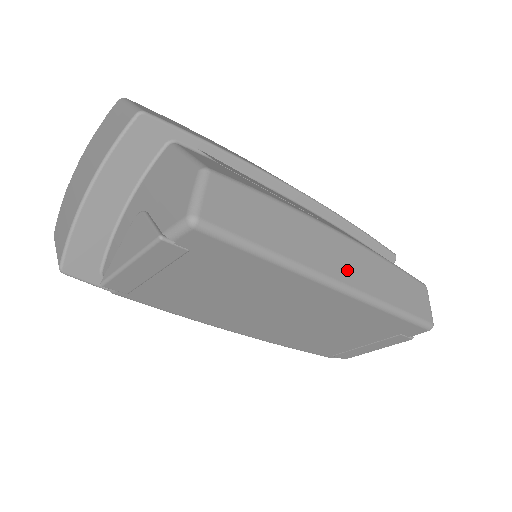
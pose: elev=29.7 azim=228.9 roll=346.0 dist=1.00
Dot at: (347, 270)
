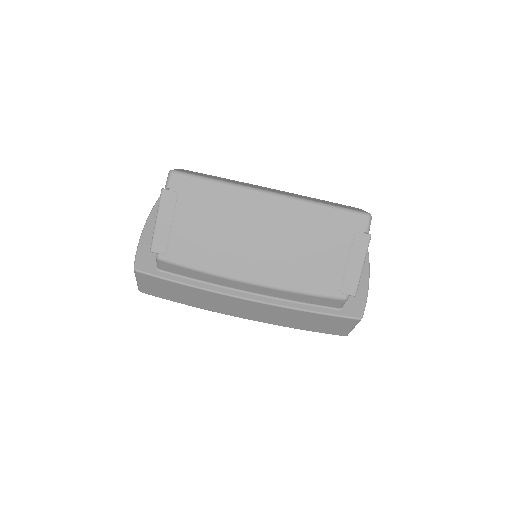
Dot at: occluded
